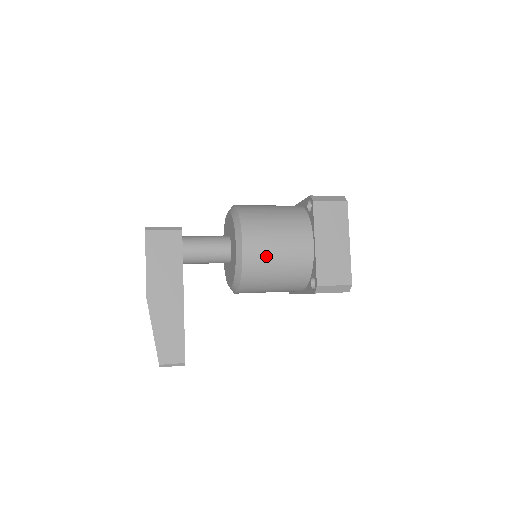
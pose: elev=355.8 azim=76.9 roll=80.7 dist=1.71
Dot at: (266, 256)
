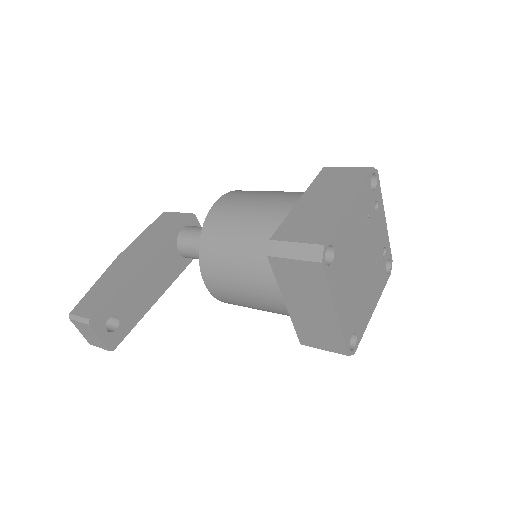
Dot at: (234, 212)
